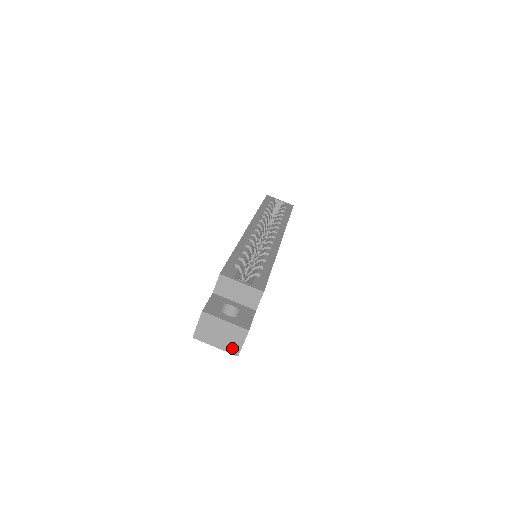
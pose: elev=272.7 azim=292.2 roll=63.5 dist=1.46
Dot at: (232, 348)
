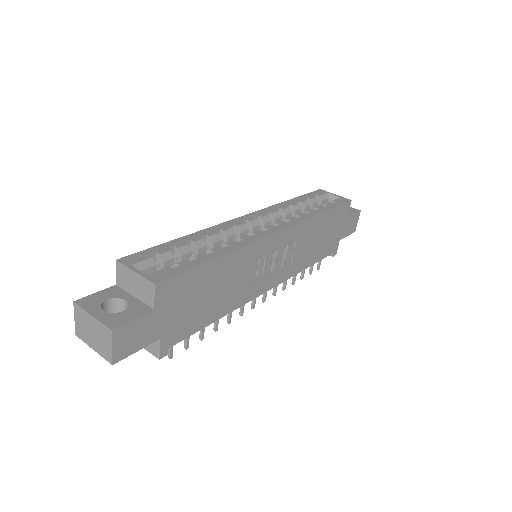
Dot at: (105, 353)
